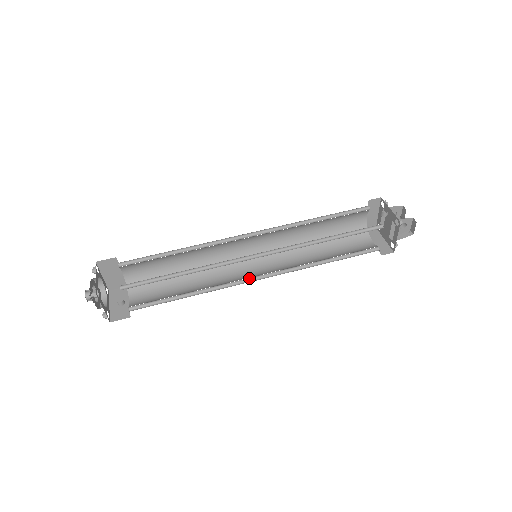
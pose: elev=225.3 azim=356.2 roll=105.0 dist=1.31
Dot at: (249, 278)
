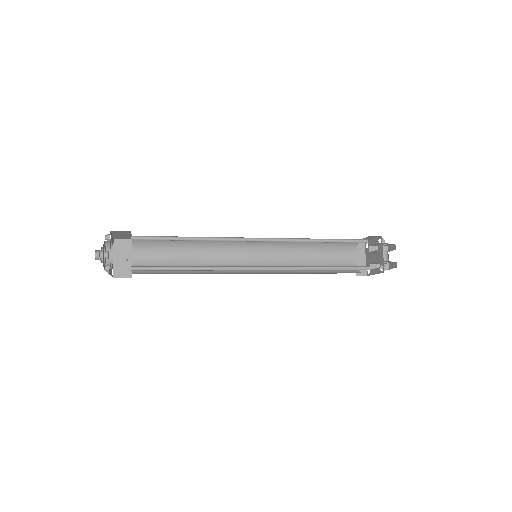
Dot at: occluded
